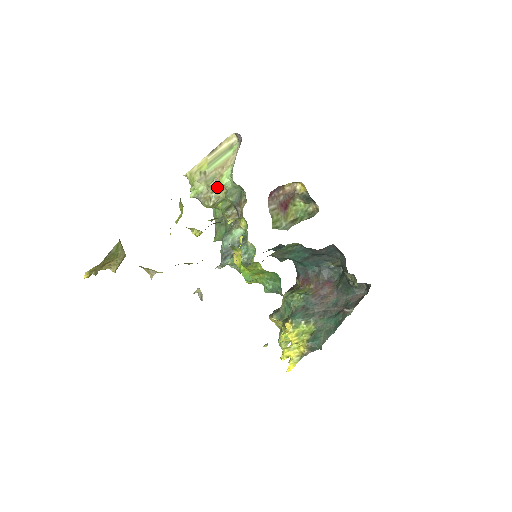
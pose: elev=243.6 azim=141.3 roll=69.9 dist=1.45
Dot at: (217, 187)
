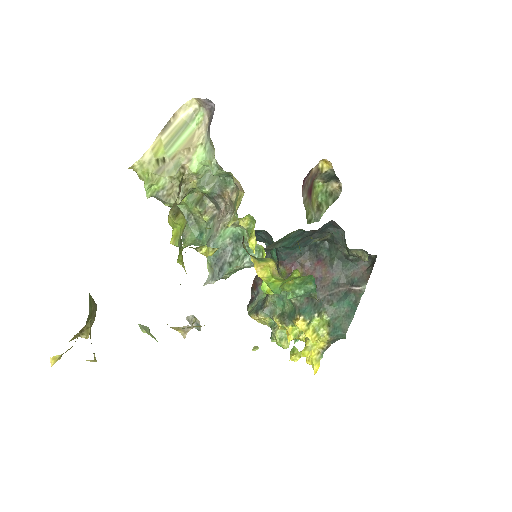
Dot at: (185, 177)
